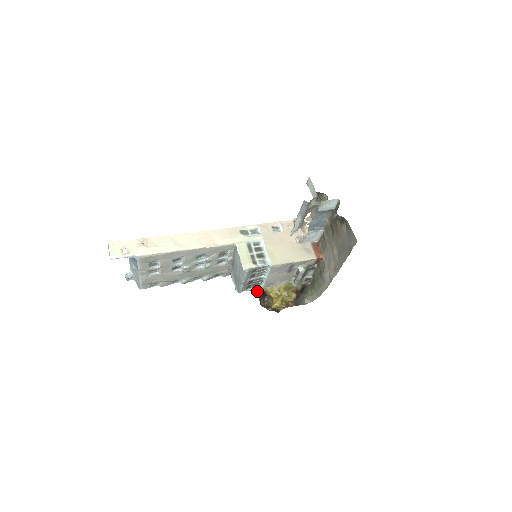
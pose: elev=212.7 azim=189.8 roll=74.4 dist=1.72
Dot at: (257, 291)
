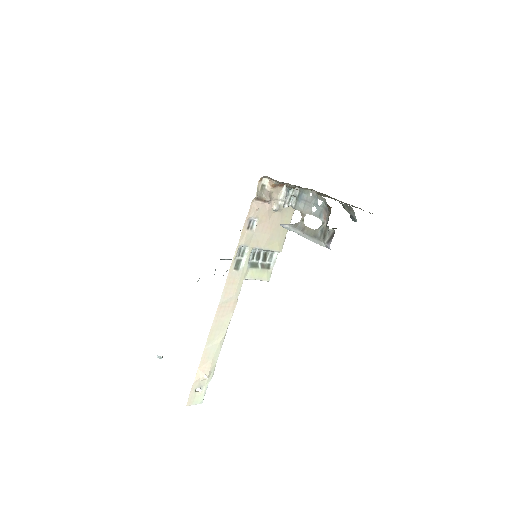
Dot at: occluded
